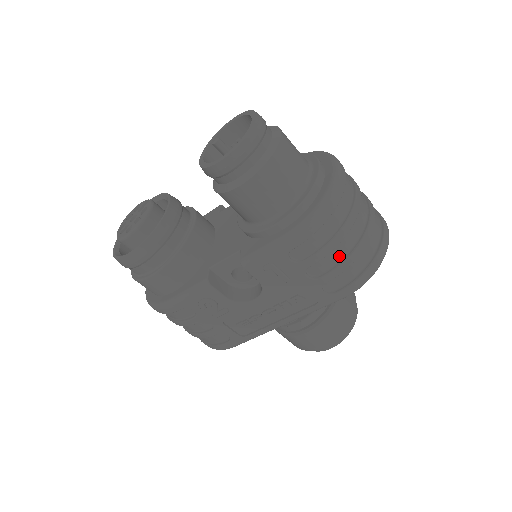
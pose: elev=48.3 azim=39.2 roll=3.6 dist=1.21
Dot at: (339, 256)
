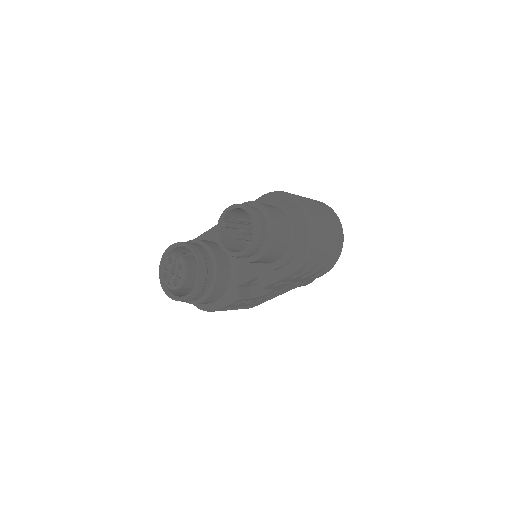
Dot at: (319, 264)
